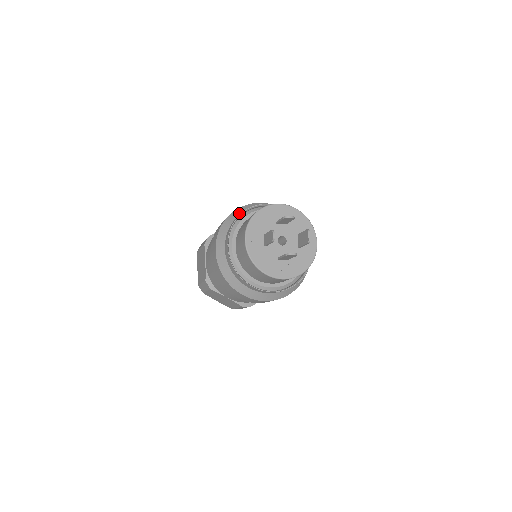
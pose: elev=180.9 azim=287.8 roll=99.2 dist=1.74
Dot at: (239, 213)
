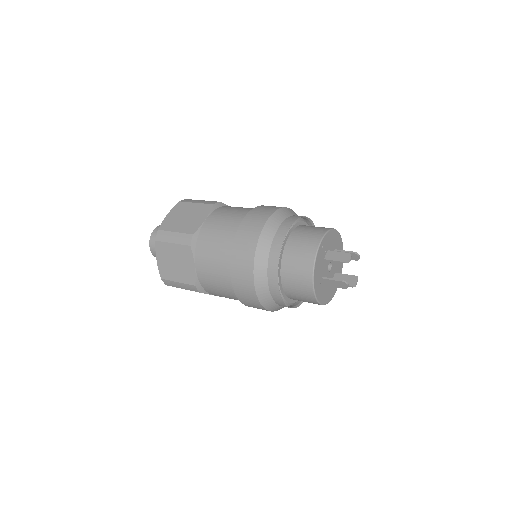
Dot at: (295, 214)
